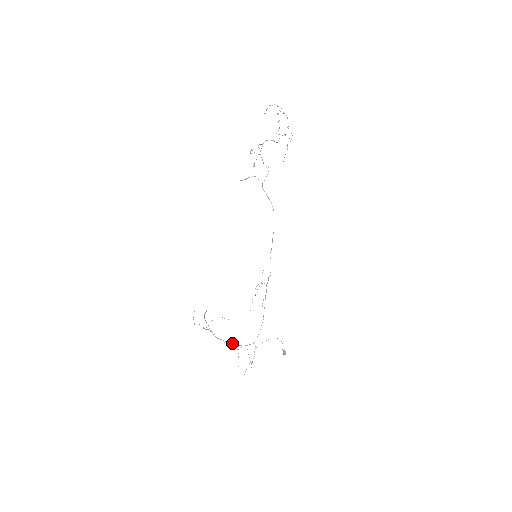
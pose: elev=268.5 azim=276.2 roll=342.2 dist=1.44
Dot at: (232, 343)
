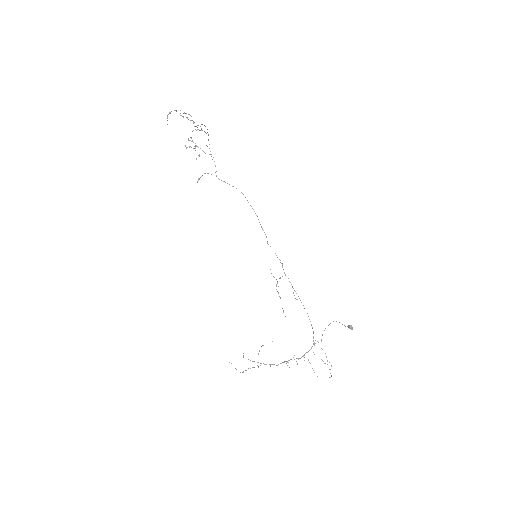
Dot at: occluded
